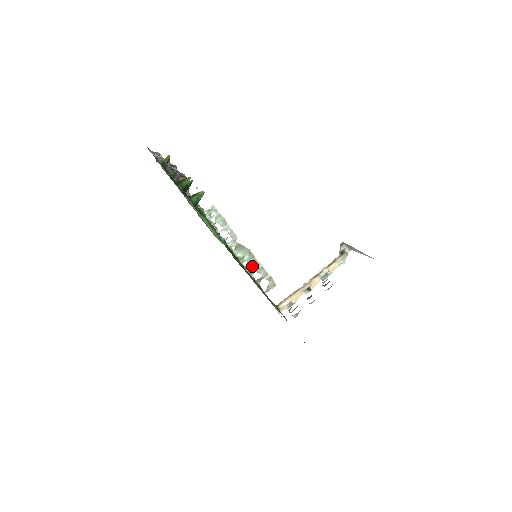
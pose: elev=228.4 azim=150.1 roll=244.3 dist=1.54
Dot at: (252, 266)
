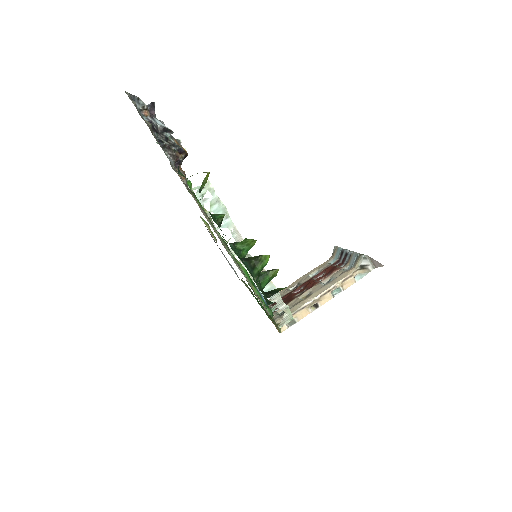
Dot at: (264, 289)
